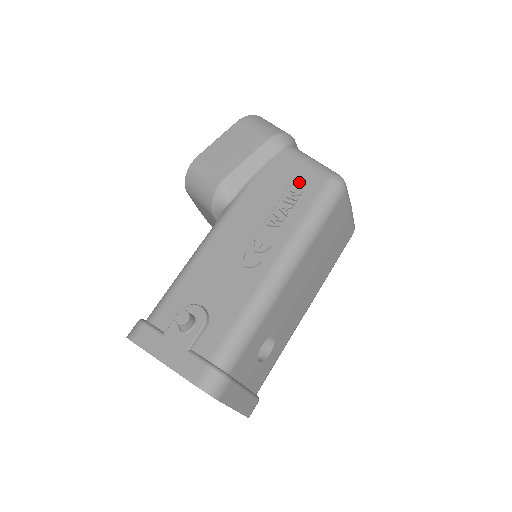
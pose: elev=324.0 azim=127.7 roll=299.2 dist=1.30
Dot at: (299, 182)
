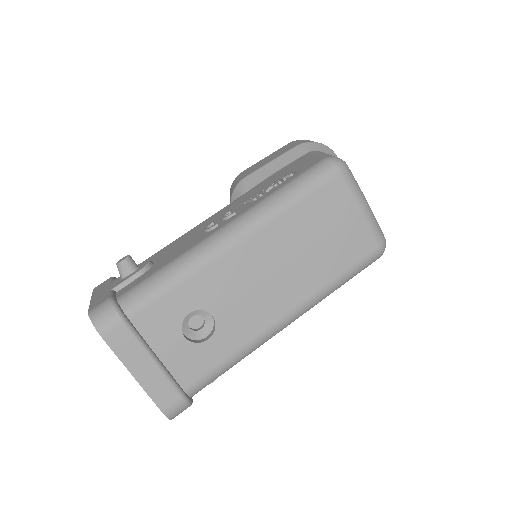
Dot at: (298, 168)
